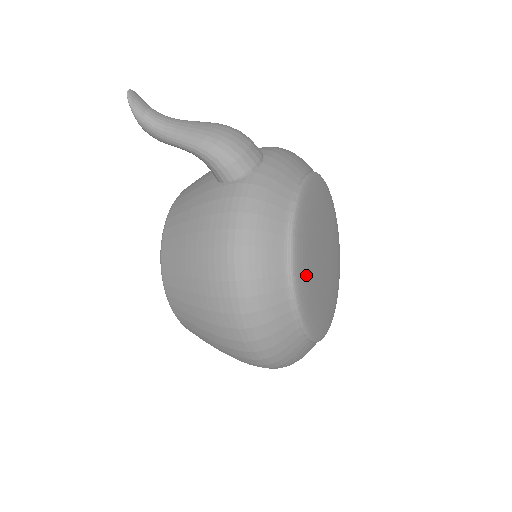
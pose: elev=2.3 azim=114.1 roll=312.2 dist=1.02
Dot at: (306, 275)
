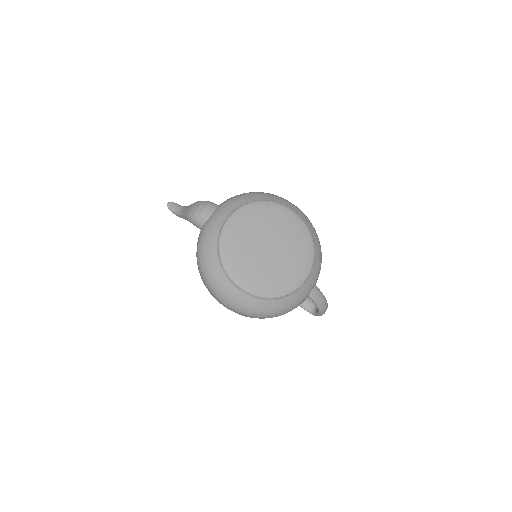
Dot at: (239, 264)
